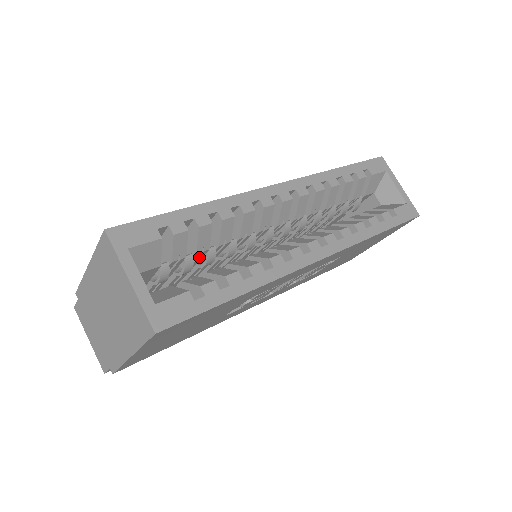
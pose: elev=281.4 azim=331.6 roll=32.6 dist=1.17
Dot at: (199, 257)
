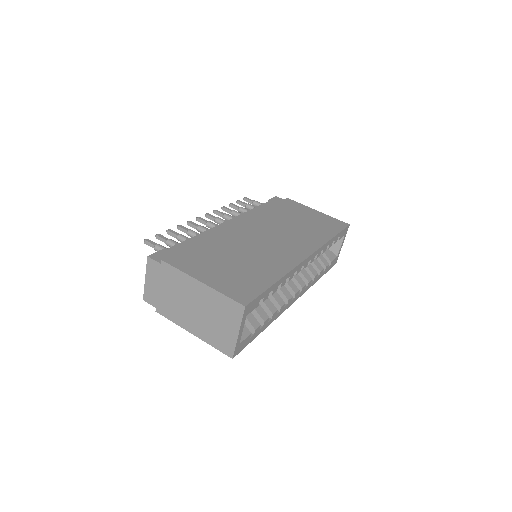
Dot at: occluded
